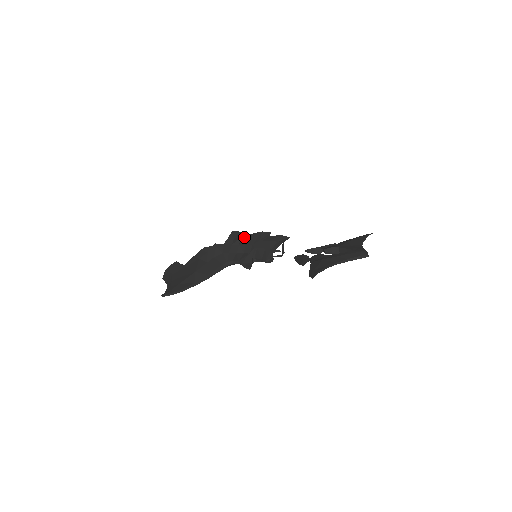
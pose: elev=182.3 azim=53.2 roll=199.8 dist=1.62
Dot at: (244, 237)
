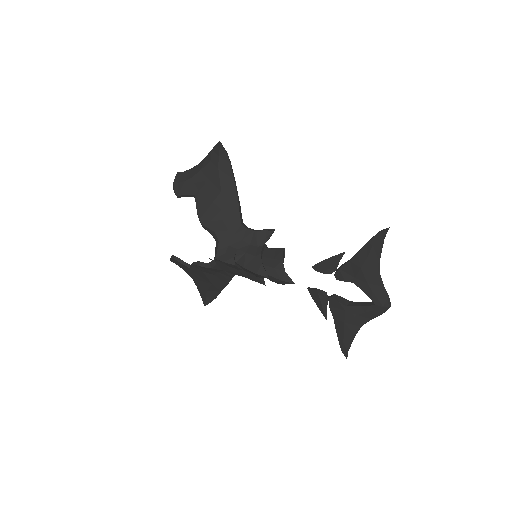
Dot at: (235, 264)
